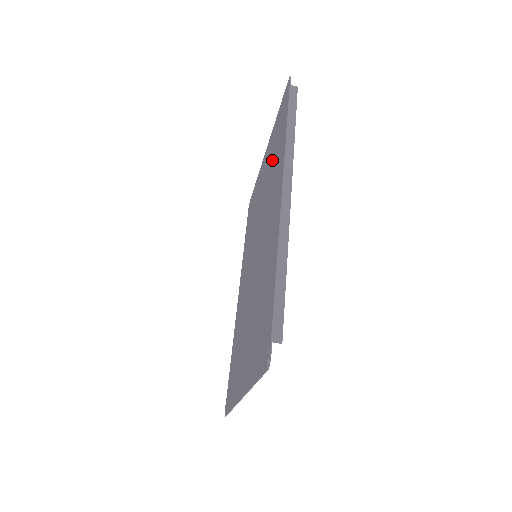
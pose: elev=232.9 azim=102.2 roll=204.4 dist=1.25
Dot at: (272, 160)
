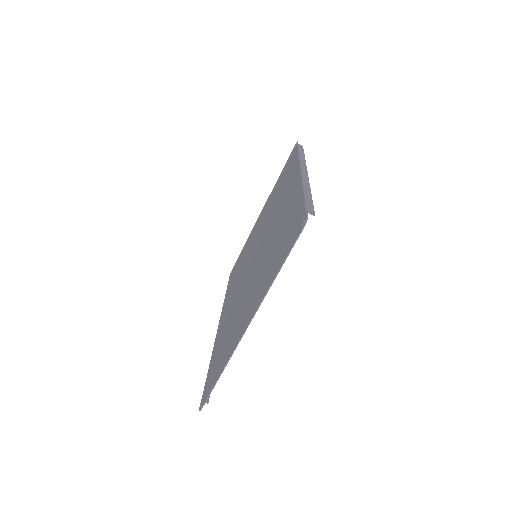
Dot at: (276, 193)
